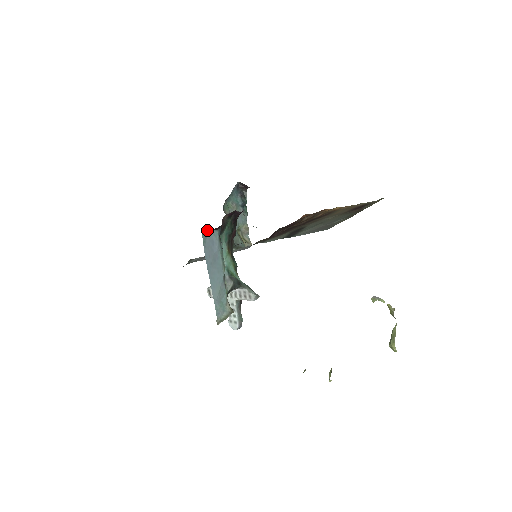
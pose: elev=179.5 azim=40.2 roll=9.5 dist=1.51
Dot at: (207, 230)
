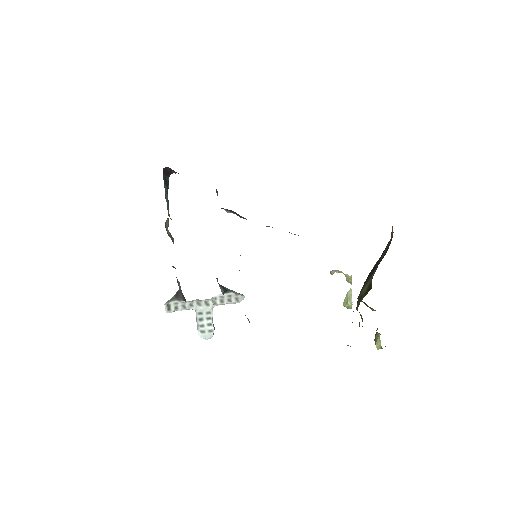
Dot at: occluded
